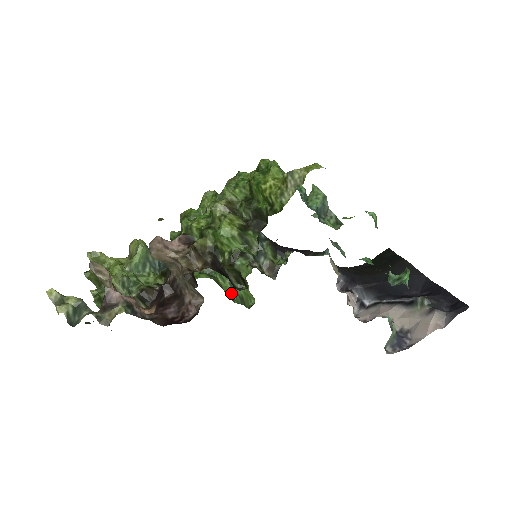
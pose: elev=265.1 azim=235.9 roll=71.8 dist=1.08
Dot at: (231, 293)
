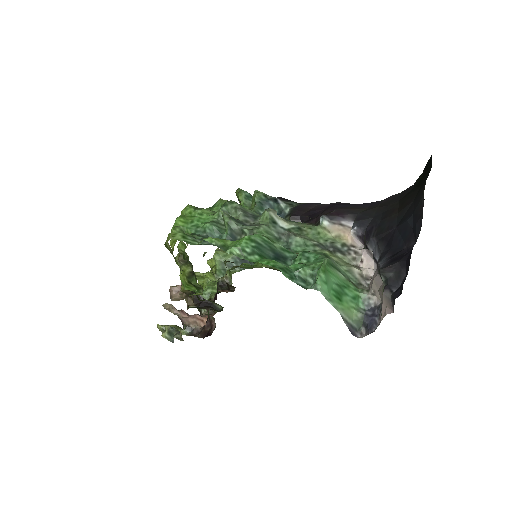
Dot at: occluded
